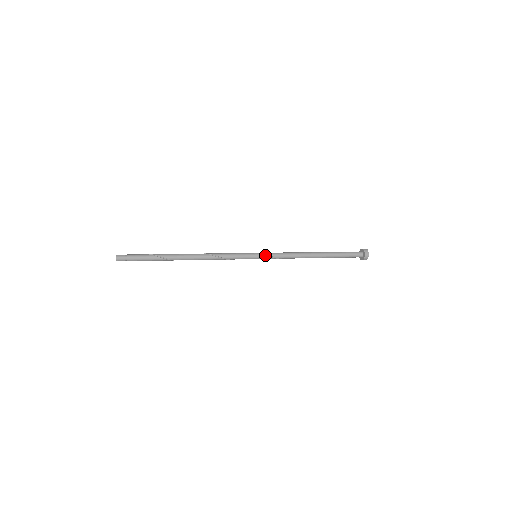
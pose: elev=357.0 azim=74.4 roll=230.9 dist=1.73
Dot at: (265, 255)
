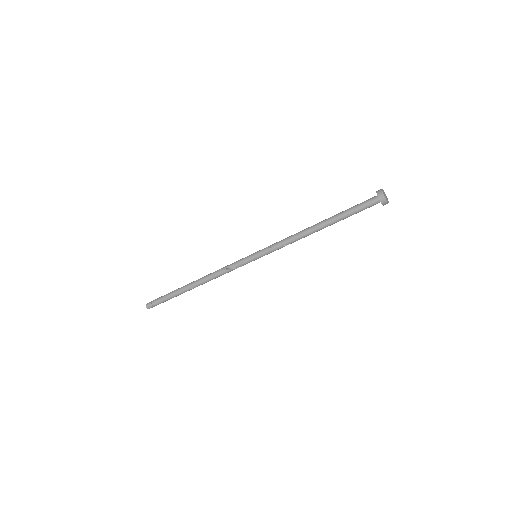
Dot at: (262, 249)
